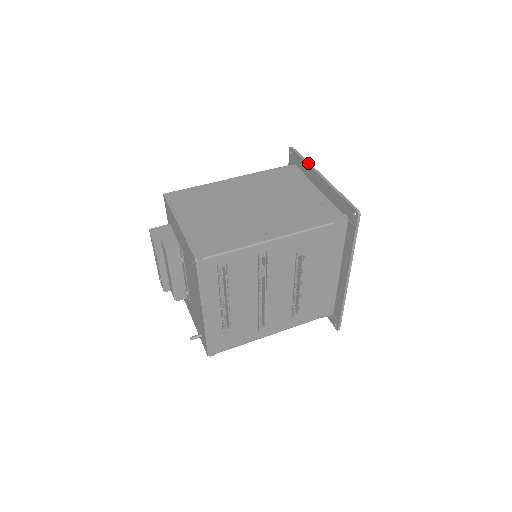
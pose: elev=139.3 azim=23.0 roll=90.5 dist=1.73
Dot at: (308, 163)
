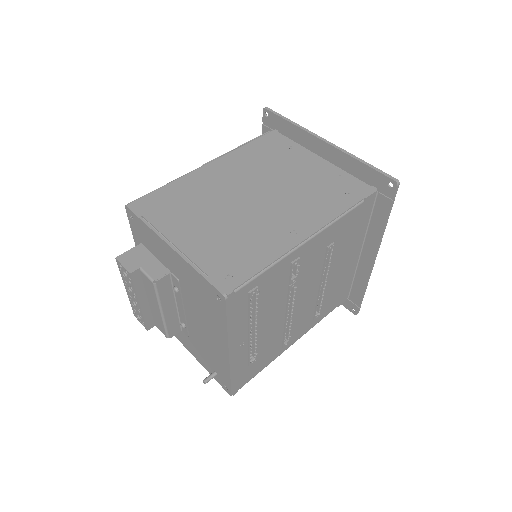
Dot at: (299, 126)
